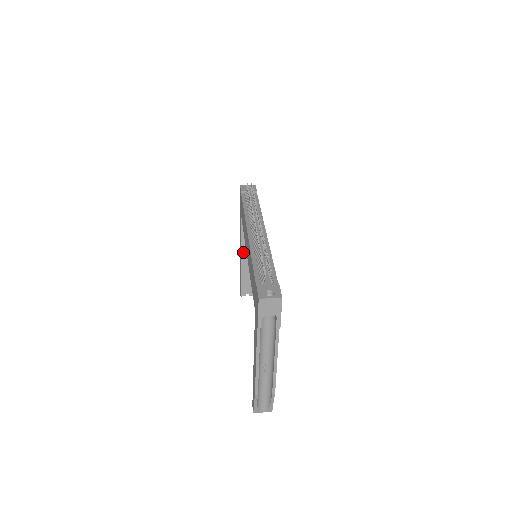
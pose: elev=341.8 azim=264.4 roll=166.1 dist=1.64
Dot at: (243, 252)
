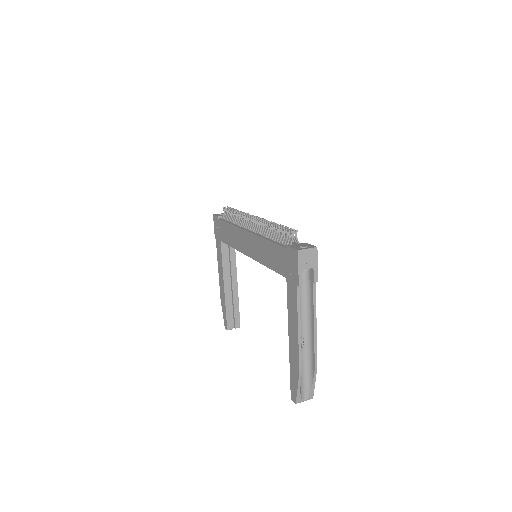
Dot at: (225, 279)
